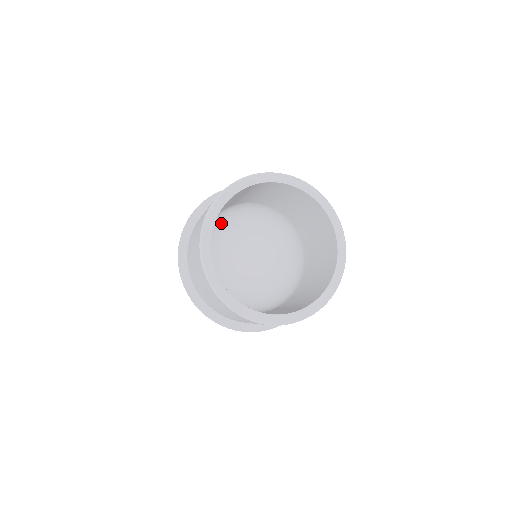
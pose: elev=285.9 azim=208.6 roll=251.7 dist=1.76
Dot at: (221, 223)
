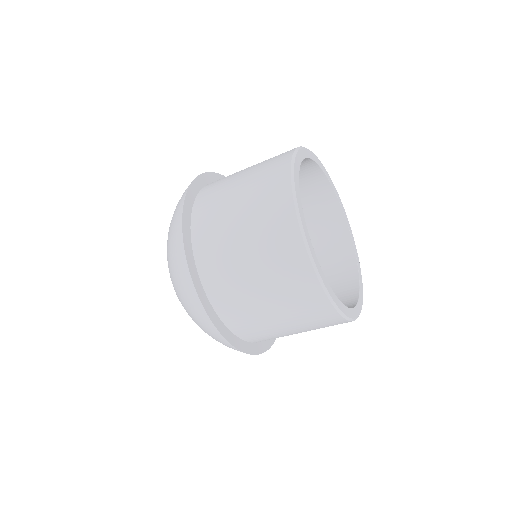
Dot at: occluded
